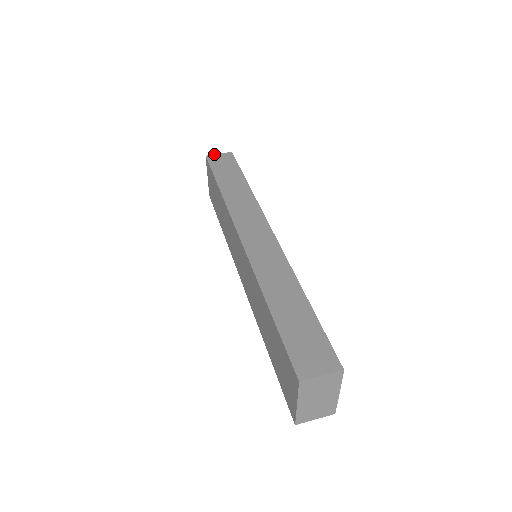
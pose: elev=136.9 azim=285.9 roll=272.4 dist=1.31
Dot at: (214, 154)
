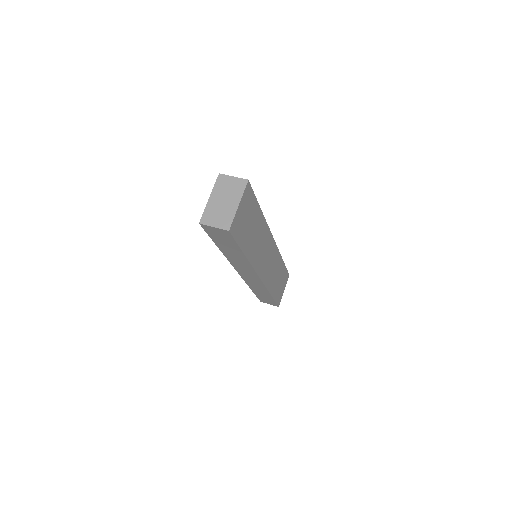
Dot at: occluded
